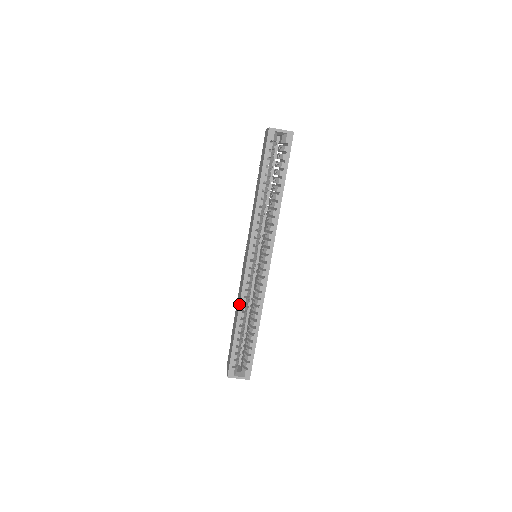
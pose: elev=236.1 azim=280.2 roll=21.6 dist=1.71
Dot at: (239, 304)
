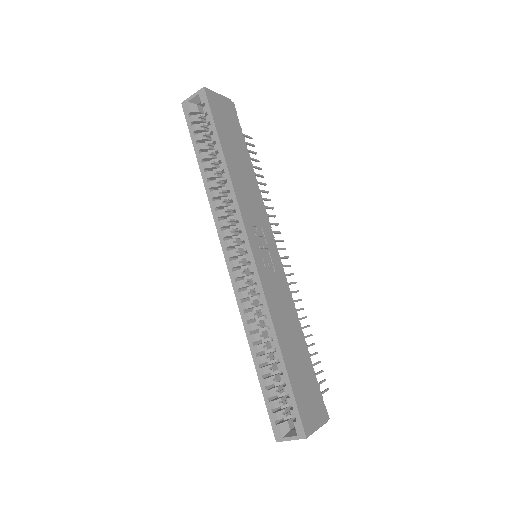
Dot at: (243, 324)
